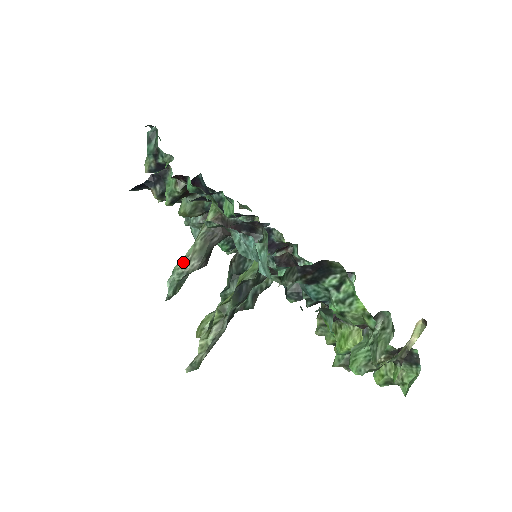
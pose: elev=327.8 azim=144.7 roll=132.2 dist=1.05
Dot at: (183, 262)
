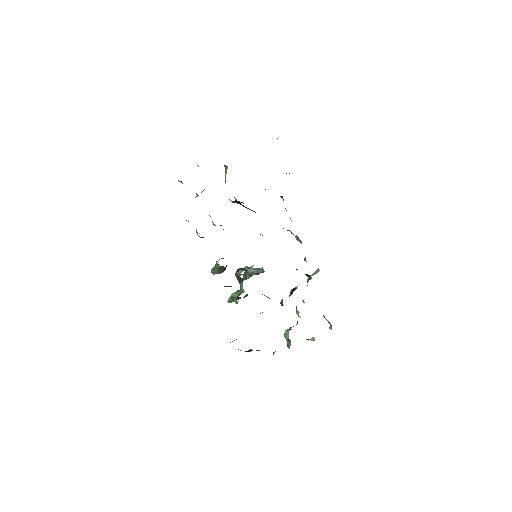
Dot at: (213, 272)
